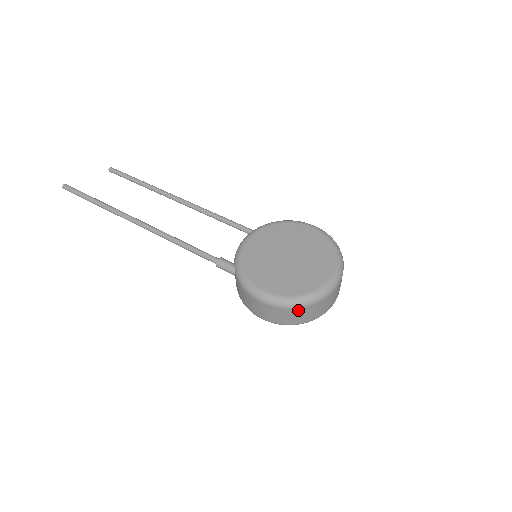
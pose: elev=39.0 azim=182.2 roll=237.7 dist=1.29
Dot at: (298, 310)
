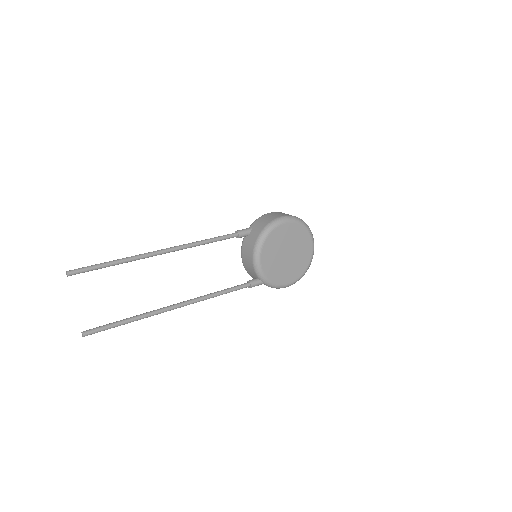
Dot at: occluded
